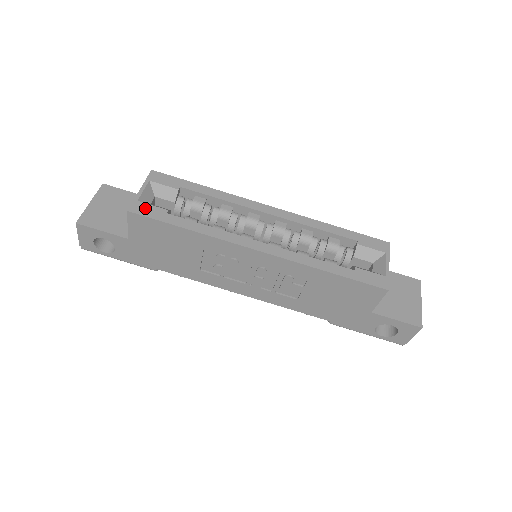
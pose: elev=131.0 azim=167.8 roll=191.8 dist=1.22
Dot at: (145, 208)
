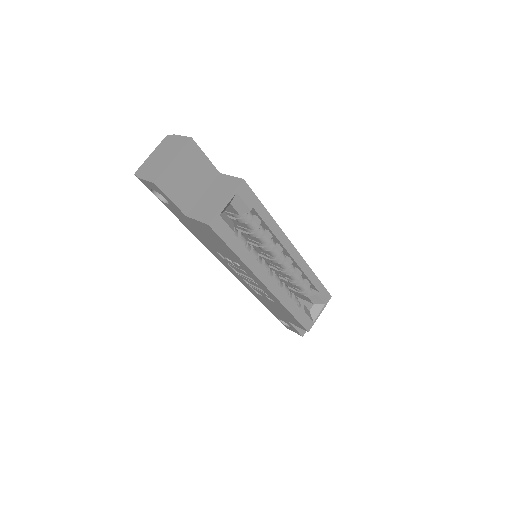
Dot at: (221, 225)
